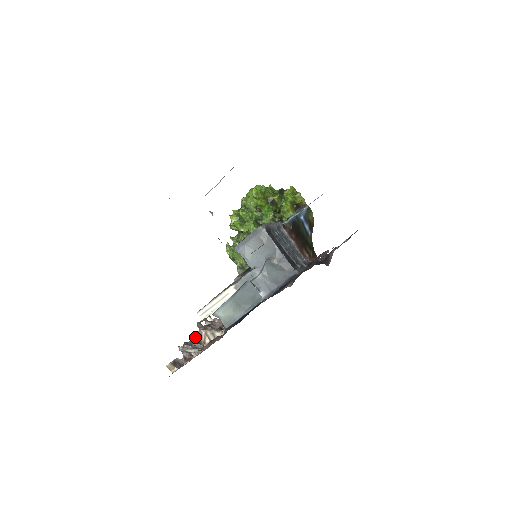
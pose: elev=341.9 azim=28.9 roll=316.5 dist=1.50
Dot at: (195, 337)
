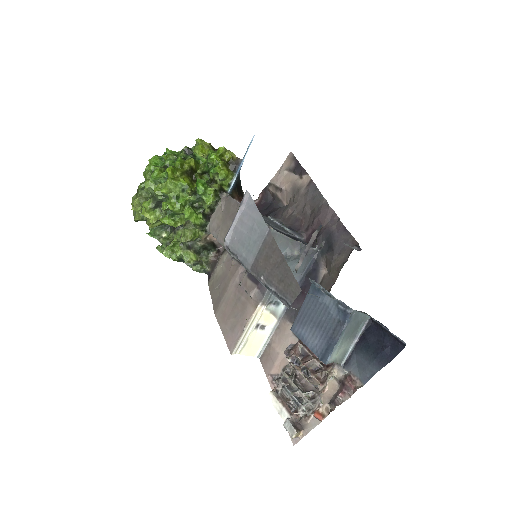
Dot at: (285, 387)
